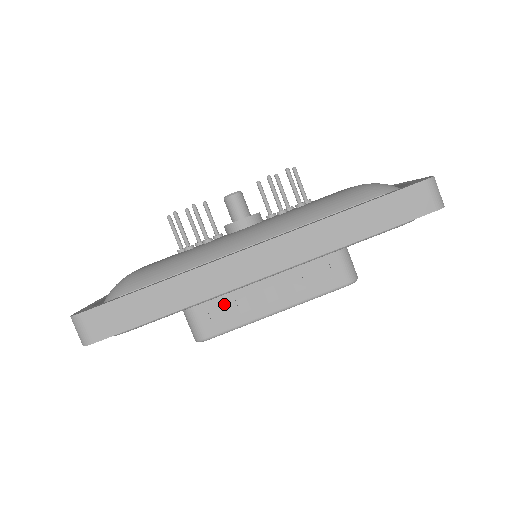
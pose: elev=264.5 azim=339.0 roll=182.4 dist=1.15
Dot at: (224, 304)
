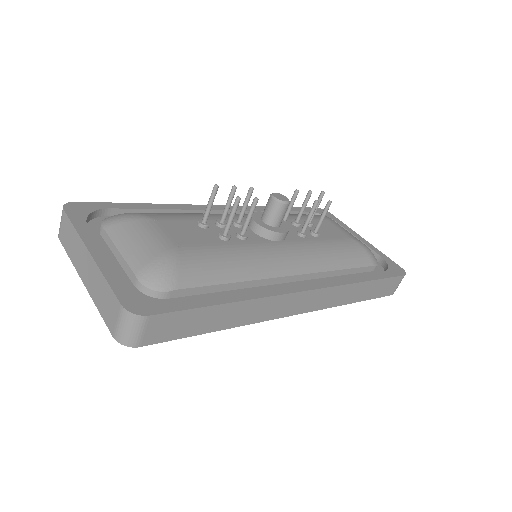
Dot at: occluded
